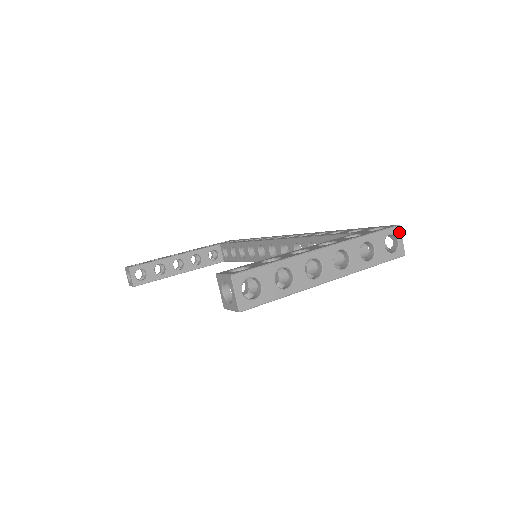
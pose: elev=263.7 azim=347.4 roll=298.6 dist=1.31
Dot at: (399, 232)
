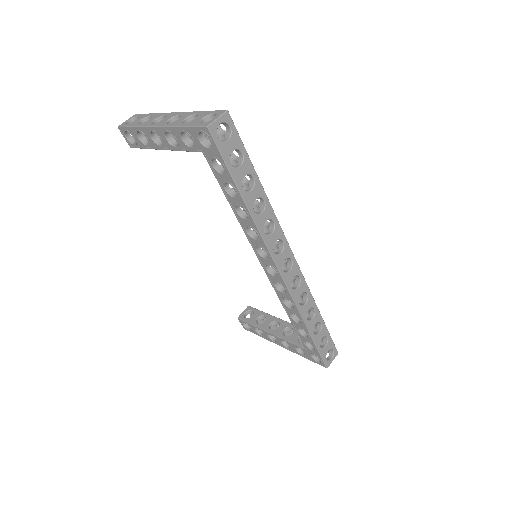
Dot at: (222, 113)
